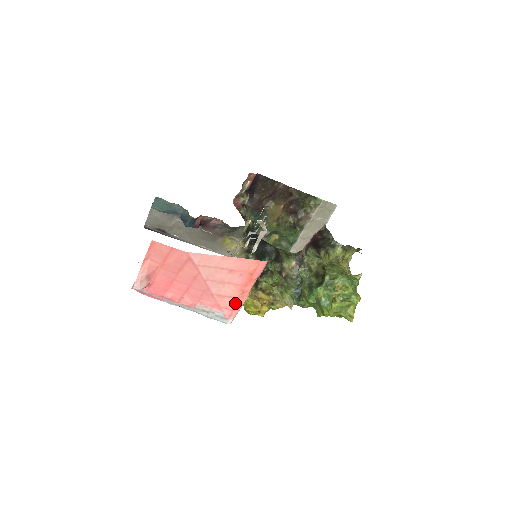
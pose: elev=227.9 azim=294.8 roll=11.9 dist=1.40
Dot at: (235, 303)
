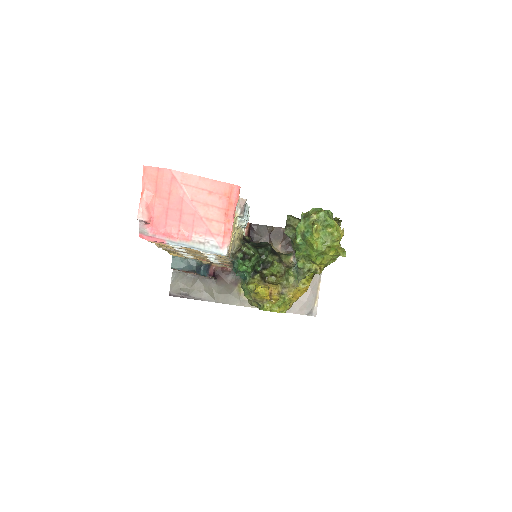
Dot at: (224, 229)
